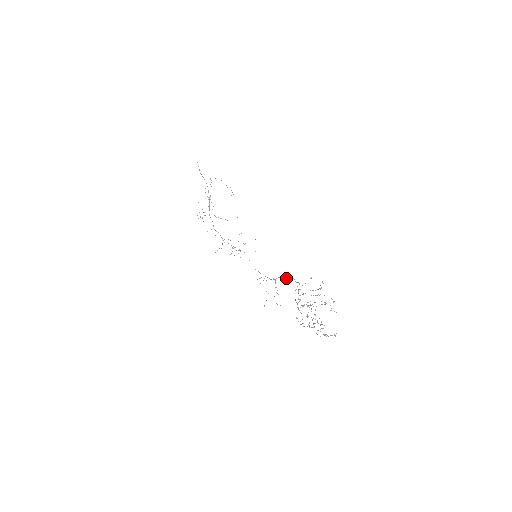
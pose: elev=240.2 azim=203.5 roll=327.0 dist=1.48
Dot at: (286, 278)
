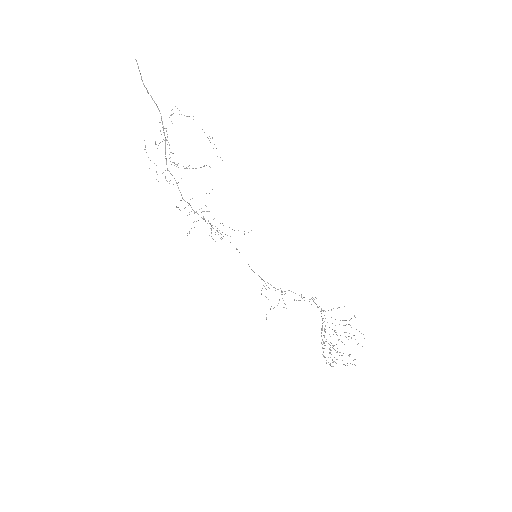
Dot at: (301, 295)
